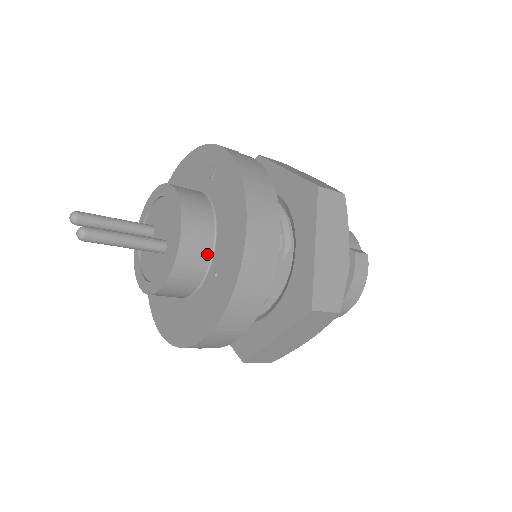
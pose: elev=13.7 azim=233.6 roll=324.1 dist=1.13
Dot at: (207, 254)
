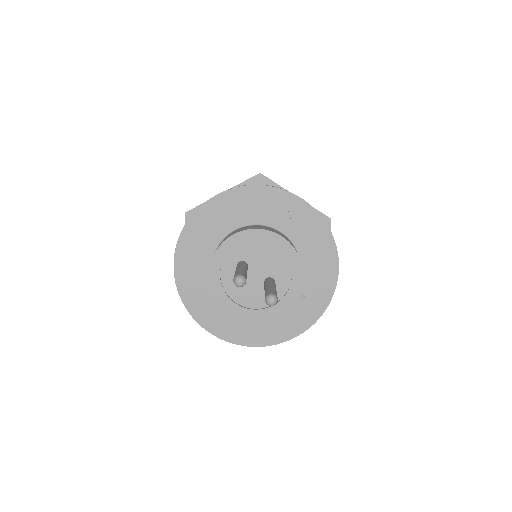
Dot at: occluded
